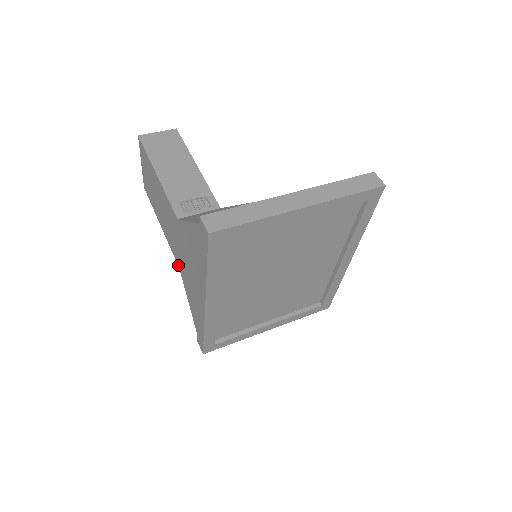
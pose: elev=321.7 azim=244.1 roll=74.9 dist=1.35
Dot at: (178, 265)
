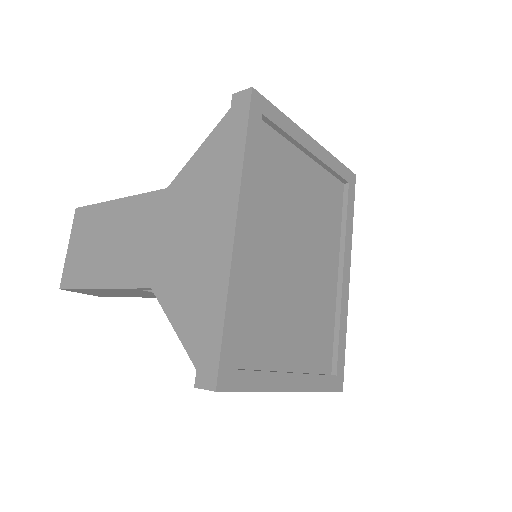
Dot at: (149, 285)
